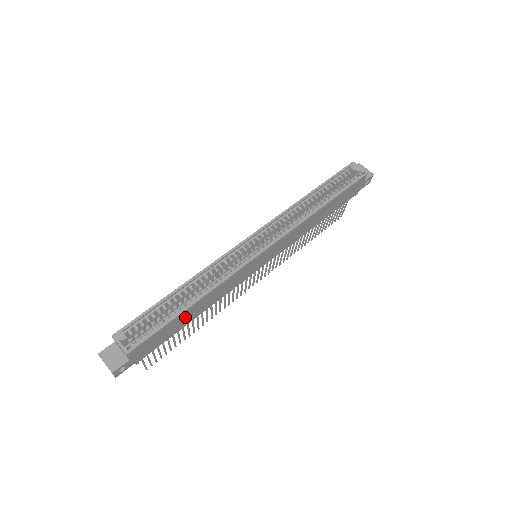
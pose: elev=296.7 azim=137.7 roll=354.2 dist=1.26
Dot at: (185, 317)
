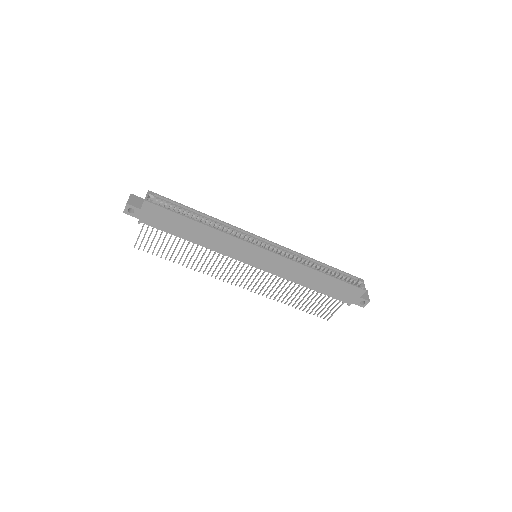
Dot at: (188, 228)
